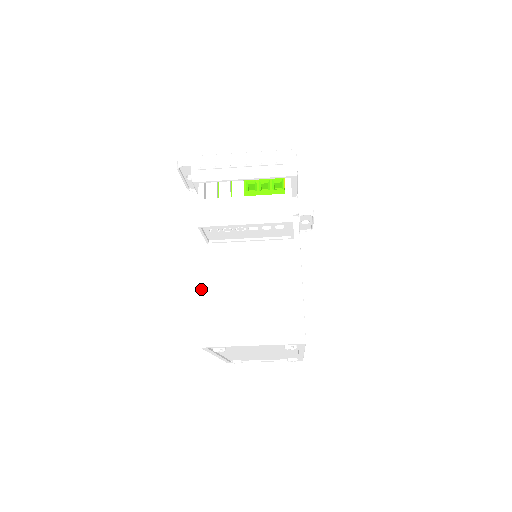
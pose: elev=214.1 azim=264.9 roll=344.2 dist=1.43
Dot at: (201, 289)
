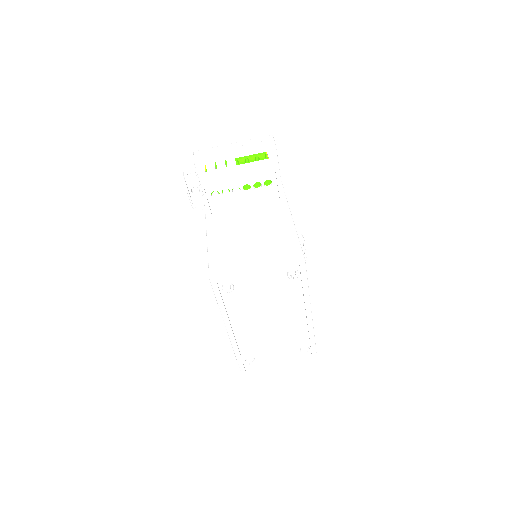
Dot at: (207, 243)
